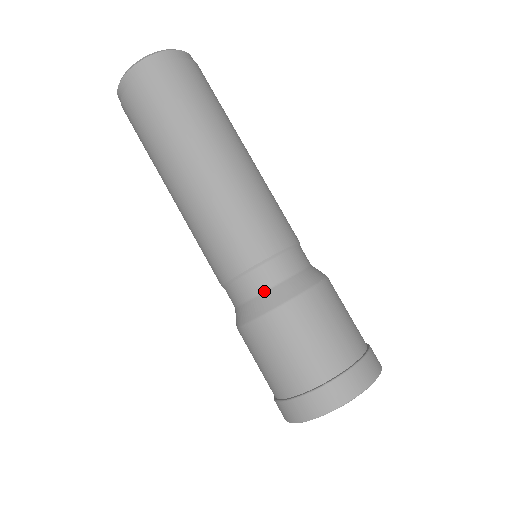
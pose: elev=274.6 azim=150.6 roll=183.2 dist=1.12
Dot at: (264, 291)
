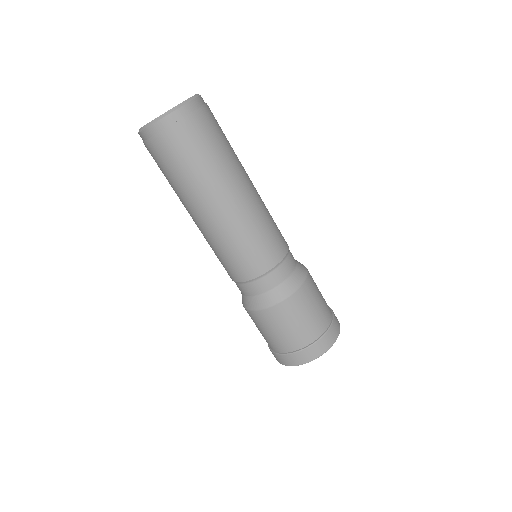
Dot at: (244, 295)
